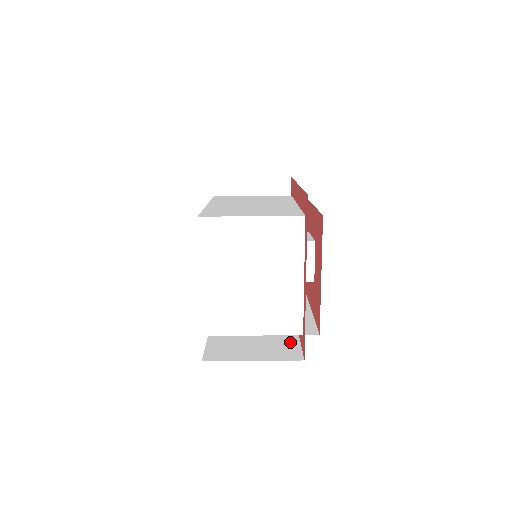
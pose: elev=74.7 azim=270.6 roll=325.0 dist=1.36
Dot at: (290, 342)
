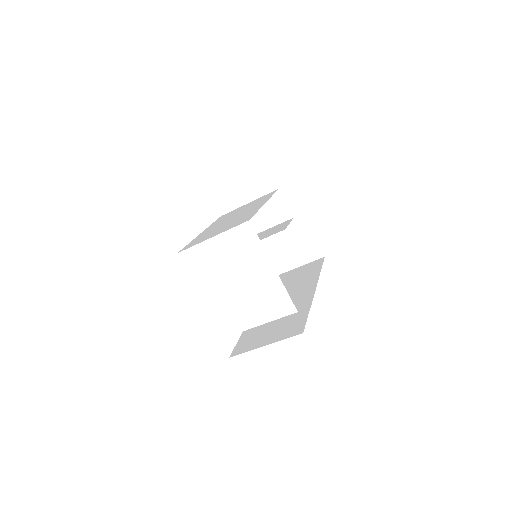
Dot at: (300, 319)
